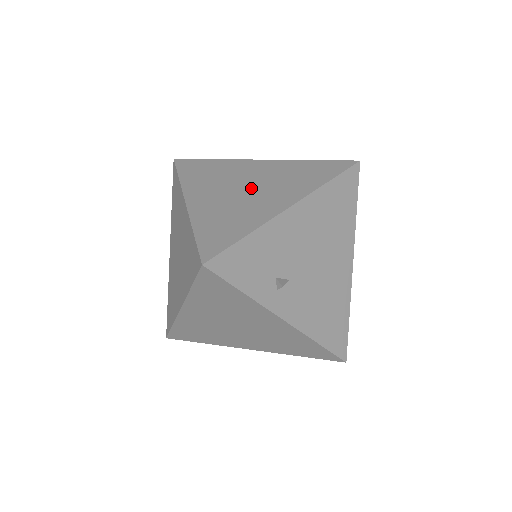
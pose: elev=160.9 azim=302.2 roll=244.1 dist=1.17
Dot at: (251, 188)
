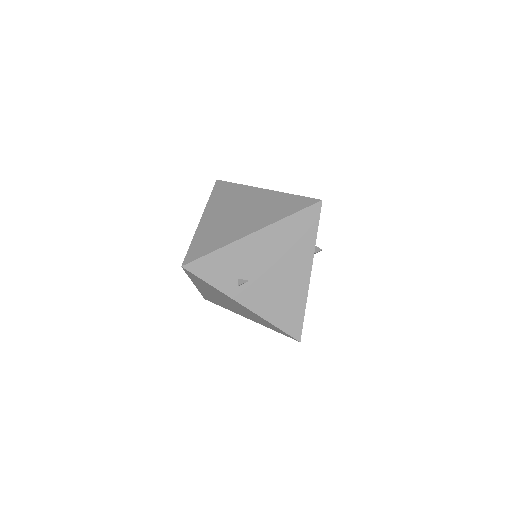
Dot at: (241, 213)
